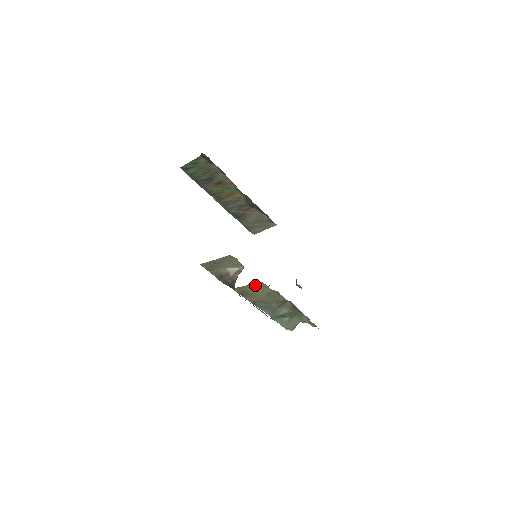
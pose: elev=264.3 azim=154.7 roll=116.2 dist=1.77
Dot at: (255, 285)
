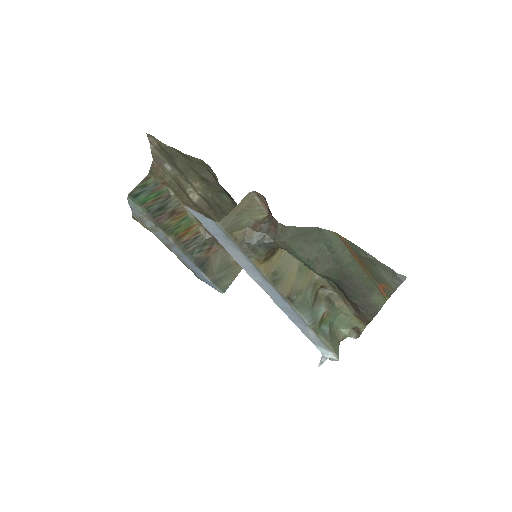
Dot at: (284, 252)
